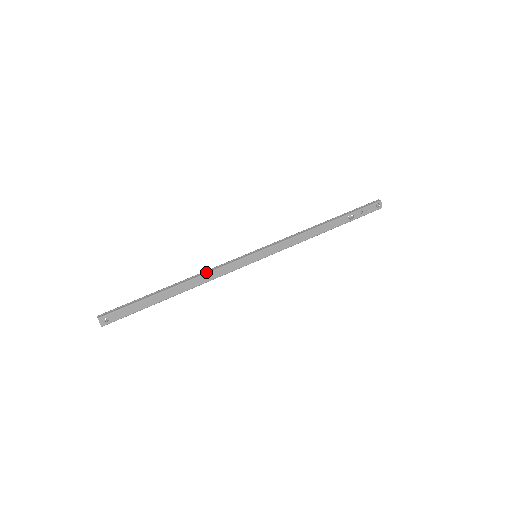
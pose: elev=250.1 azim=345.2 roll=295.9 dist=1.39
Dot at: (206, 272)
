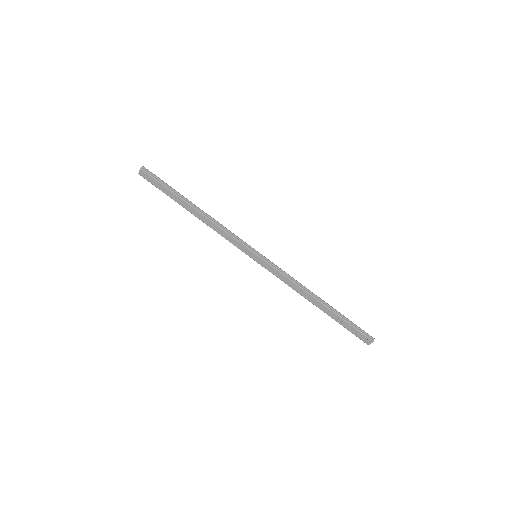
Dot at: (218, 224)
